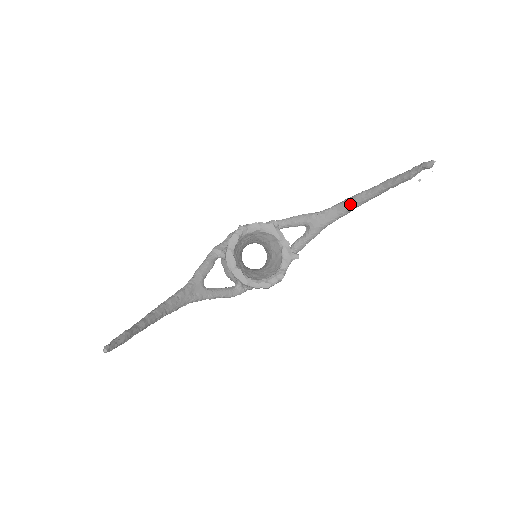
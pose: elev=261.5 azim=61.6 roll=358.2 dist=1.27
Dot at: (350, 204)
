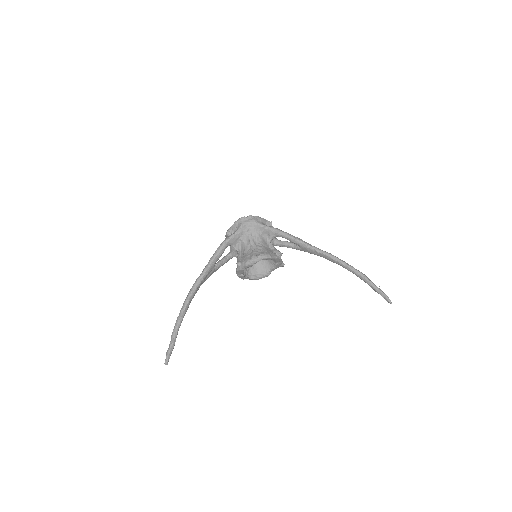
Dot at: (335, 262)
